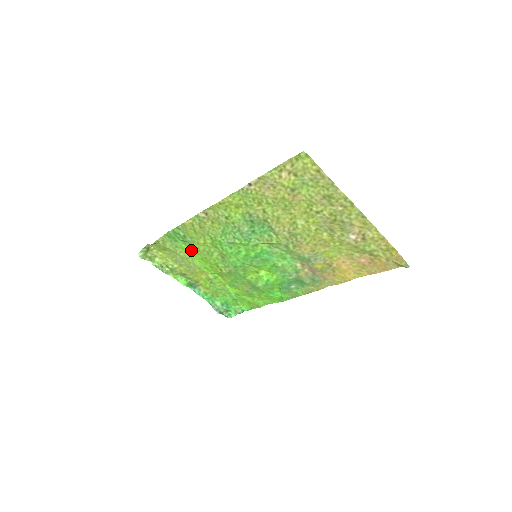
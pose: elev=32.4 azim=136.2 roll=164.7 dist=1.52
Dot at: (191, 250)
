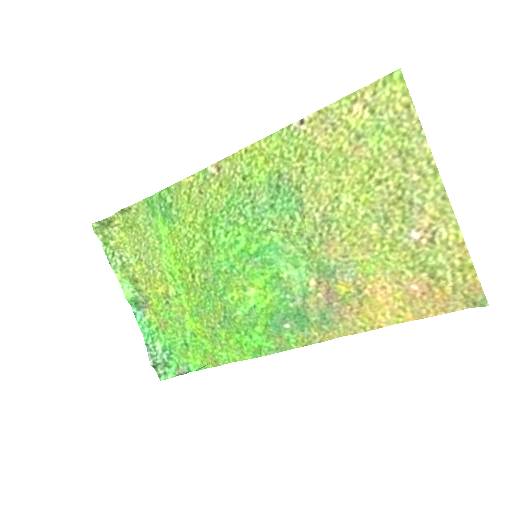
Dot at: (167, 235)
